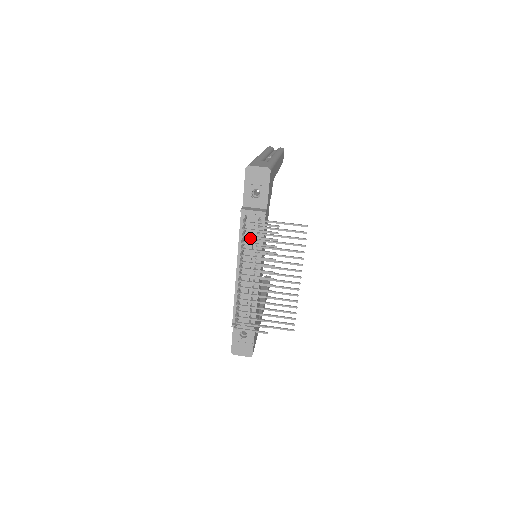
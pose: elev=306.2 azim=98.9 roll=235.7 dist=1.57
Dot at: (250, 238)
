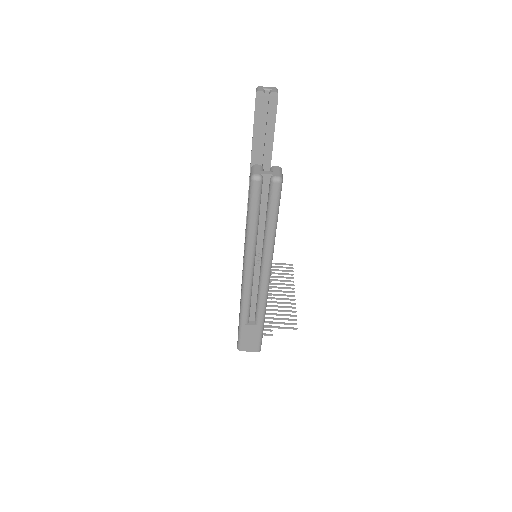
Dot at: occluded
